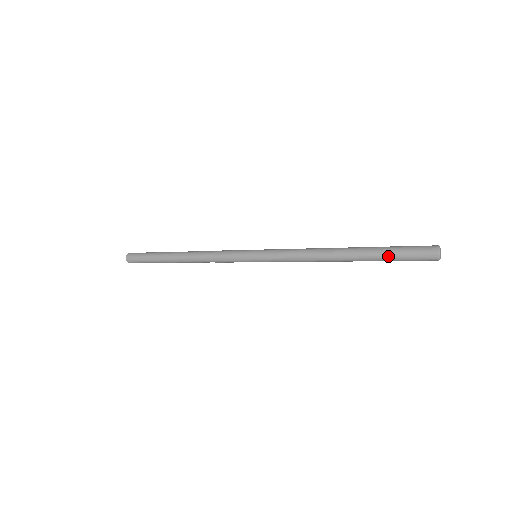
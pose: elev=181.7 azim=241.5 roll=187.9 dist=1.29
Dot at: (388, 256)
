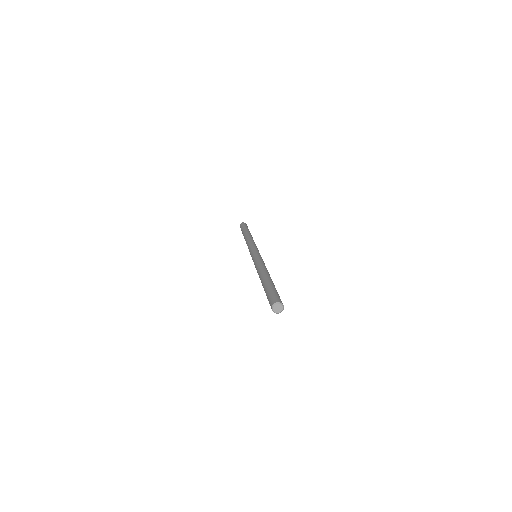
Dot at: occluded
